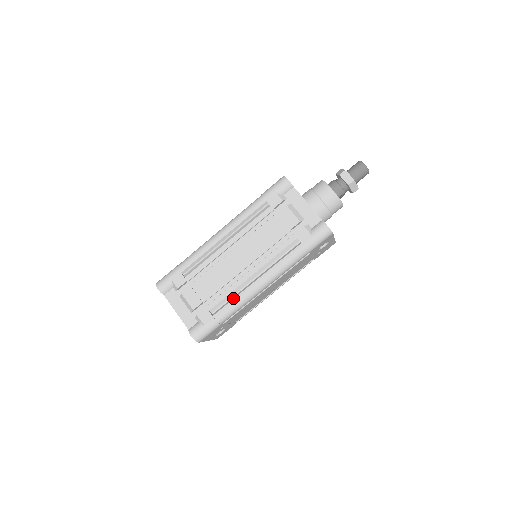
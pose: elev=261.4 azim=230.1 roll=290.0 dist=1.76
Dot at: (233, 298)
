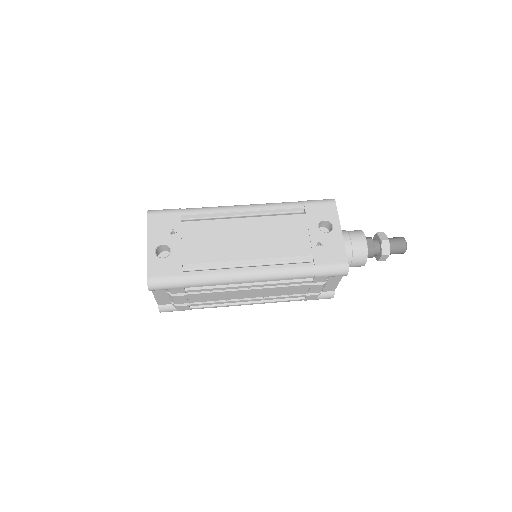
Dot at: occluded
